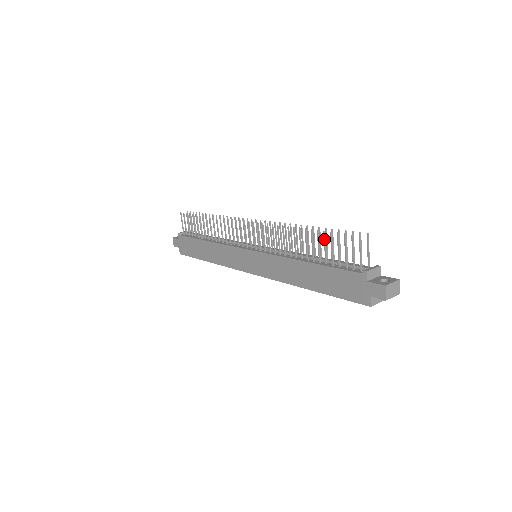
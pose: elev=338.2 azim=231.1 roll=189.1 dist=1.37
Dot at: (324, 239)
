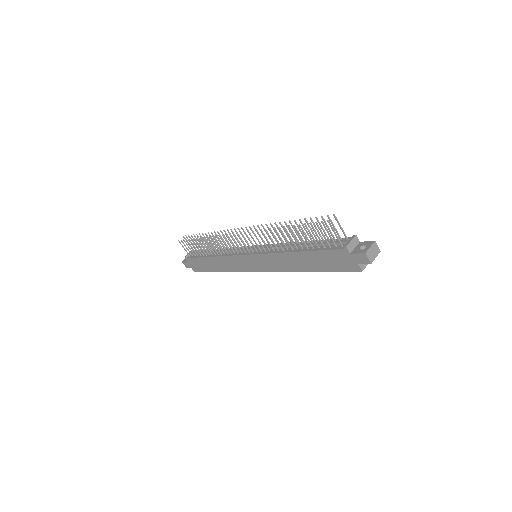
Dot at: (302, 230)
